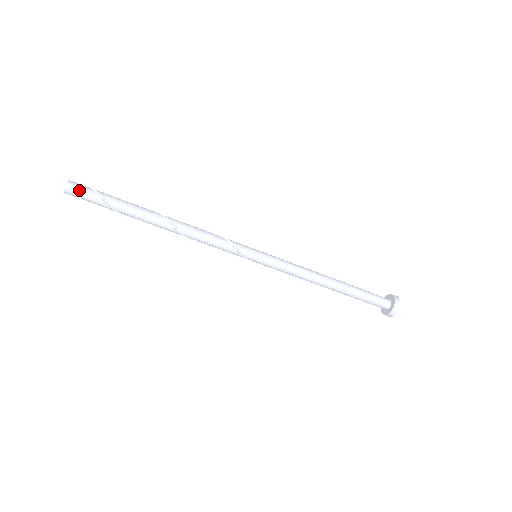
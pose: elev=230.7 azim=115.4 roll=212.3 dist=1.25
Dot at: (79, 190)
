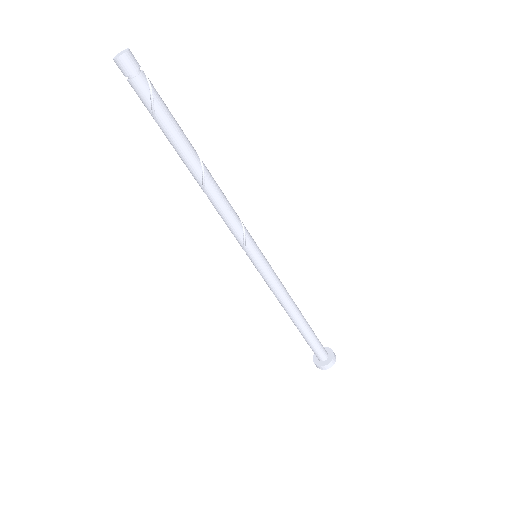
Dot at: (132, 72)
